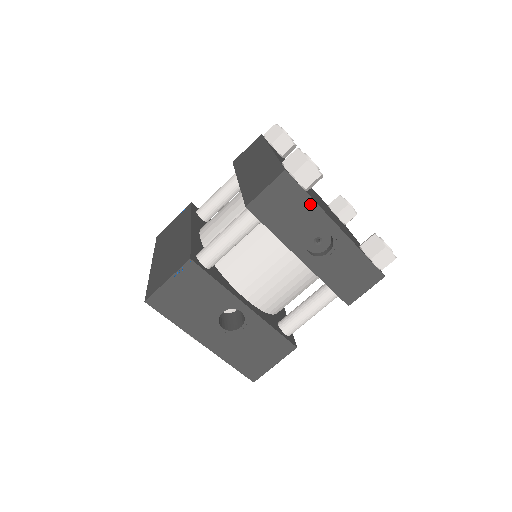
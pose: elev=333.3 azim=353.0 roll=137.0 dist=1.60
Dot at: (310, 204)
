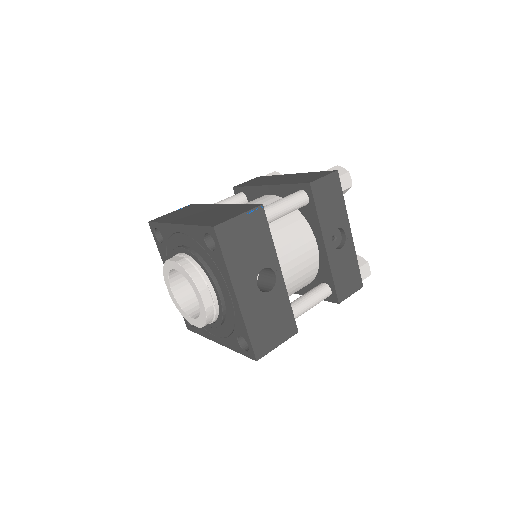
Dot at: (342, 204)
